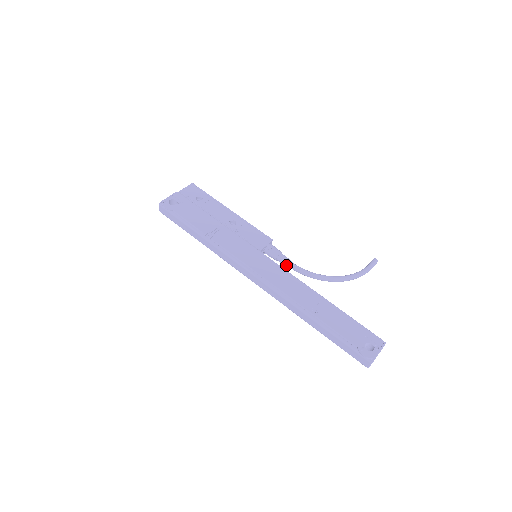
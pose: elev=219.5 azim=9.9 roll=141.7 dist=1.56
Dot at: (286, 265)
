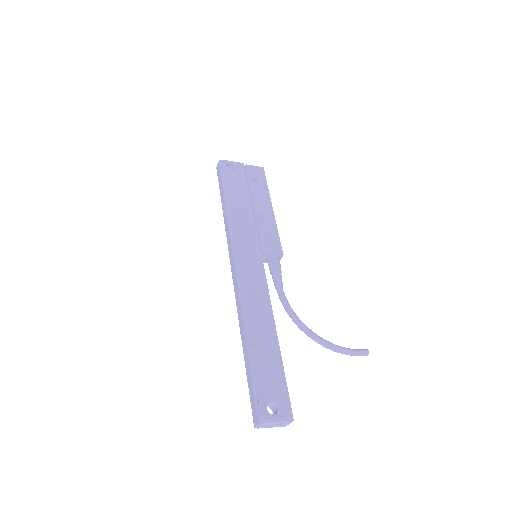
Dot at: (275, 284)
